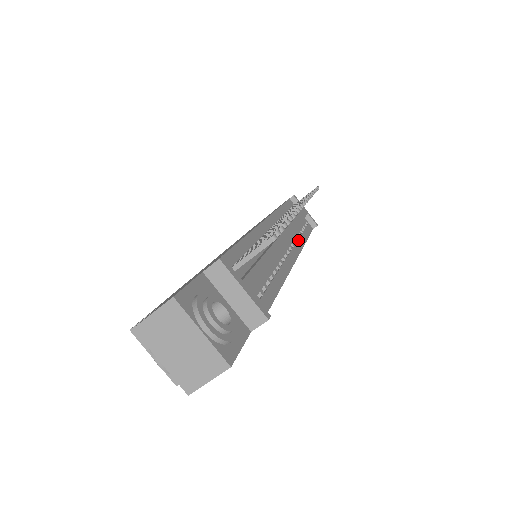
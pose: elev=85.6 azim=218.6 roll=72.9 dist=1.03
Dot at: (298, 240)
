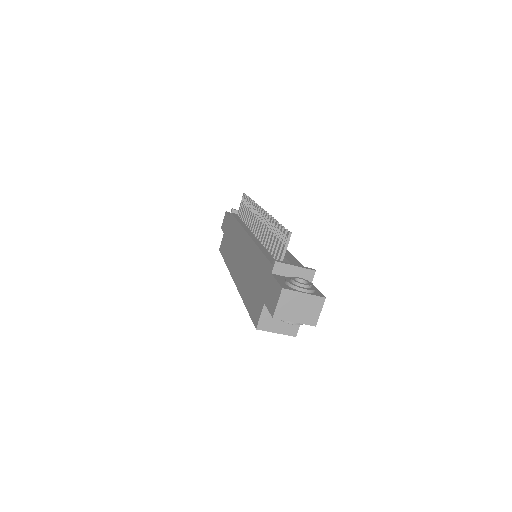
Dot at: occluded
